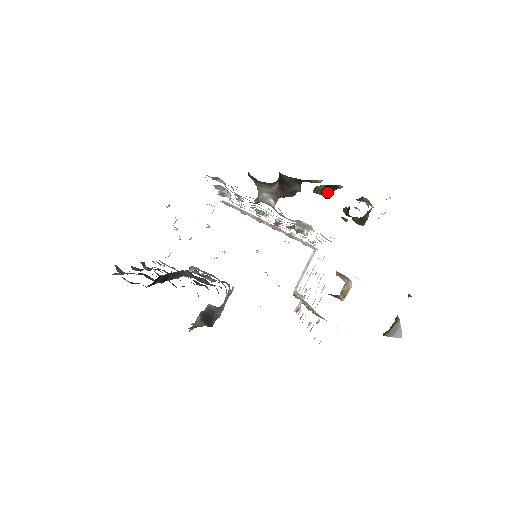
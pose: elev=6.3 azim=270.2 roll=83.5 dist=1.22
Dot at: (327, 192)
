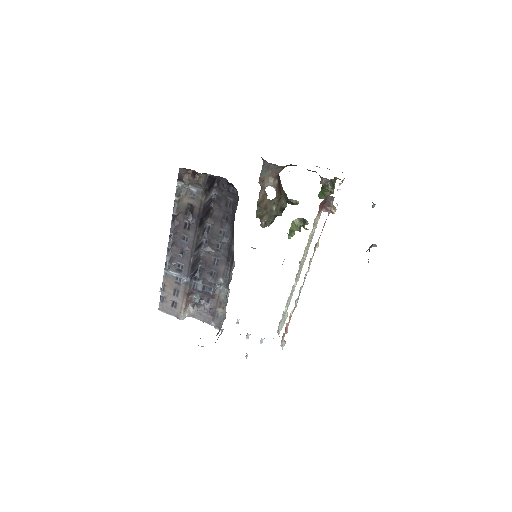
Dot at: (299, 228)
